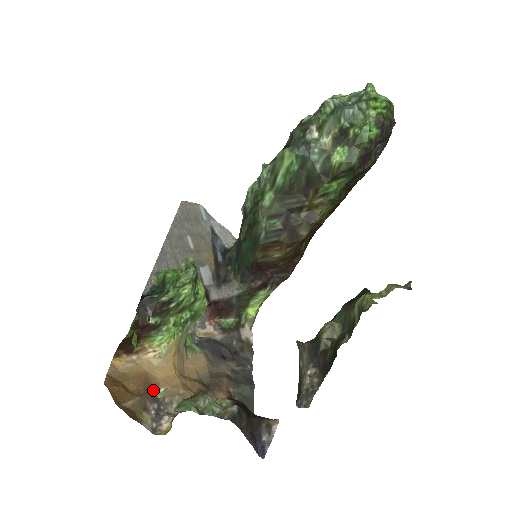
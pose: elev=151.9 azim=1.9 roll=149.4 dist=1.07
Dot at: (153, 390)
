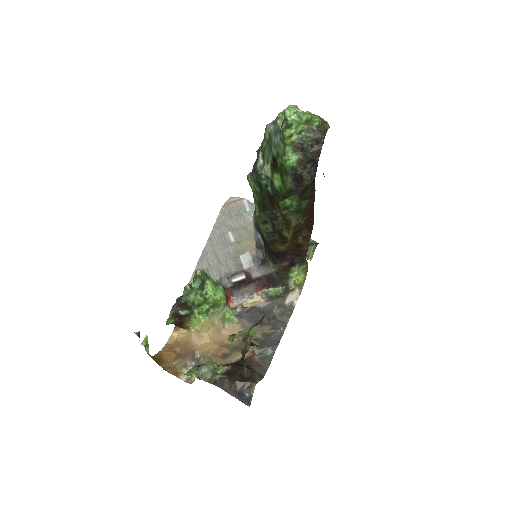
Dot at: (167, 364)
